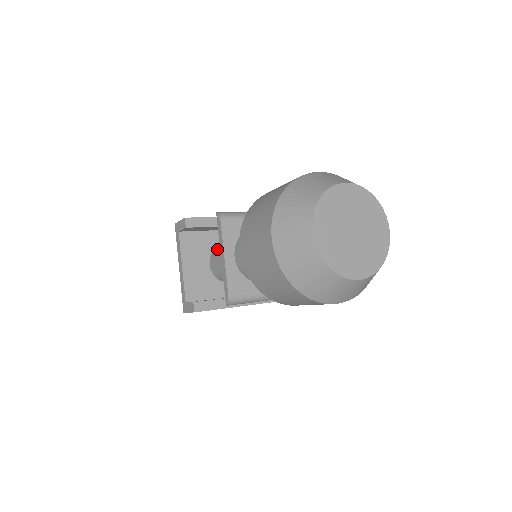
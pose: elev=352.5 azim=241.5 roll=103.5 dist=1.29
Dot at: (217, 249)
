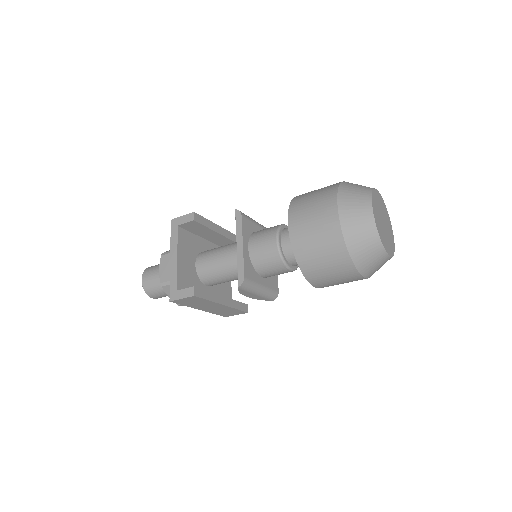
Dot at: (206, 251)
